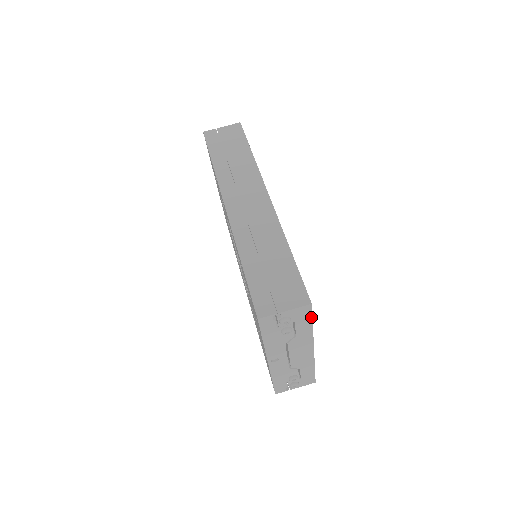
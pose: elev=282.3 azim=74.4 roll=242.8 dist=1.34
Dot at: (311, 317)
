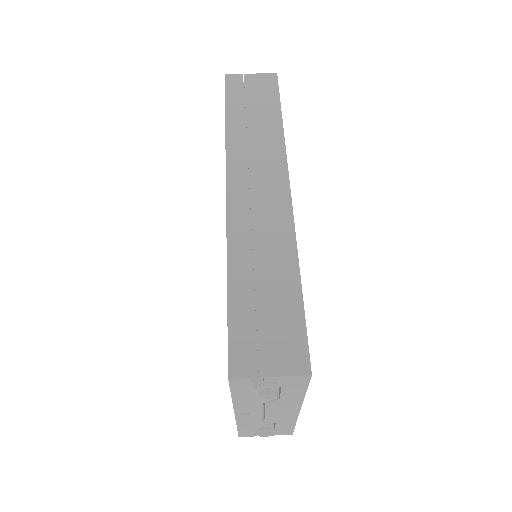
Dot at: (306, 386)
